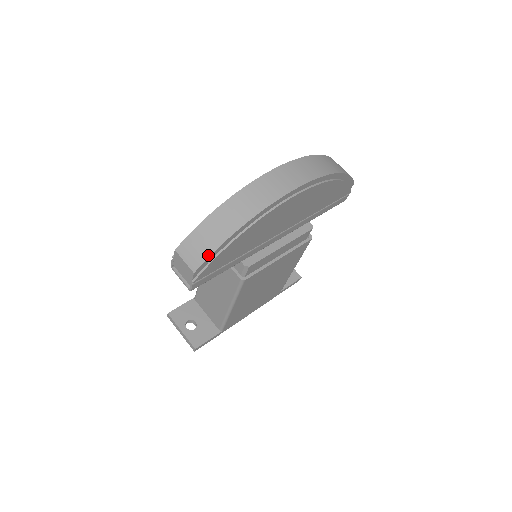
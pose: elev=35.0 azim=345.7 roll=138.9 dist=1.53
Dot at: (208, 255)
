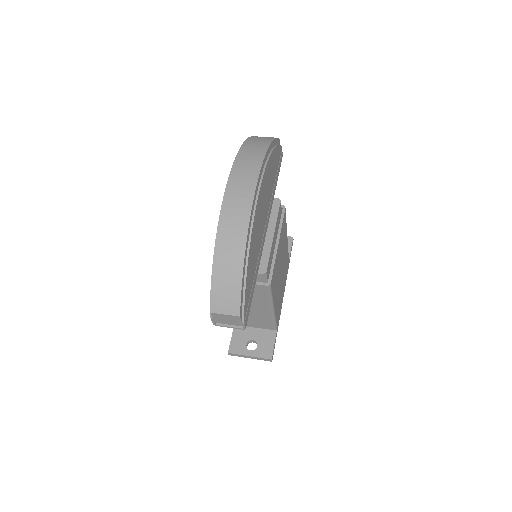
Dot at: (239, 295)
